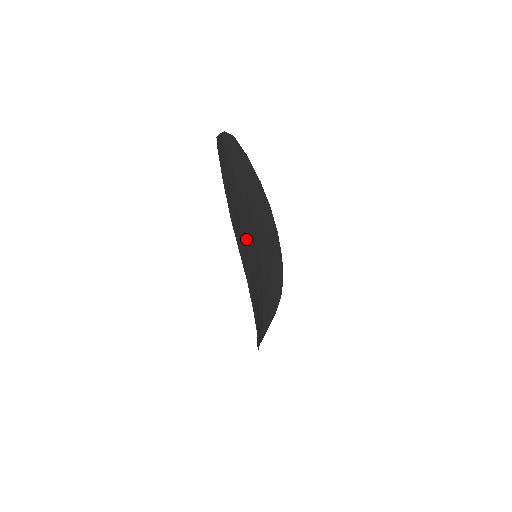
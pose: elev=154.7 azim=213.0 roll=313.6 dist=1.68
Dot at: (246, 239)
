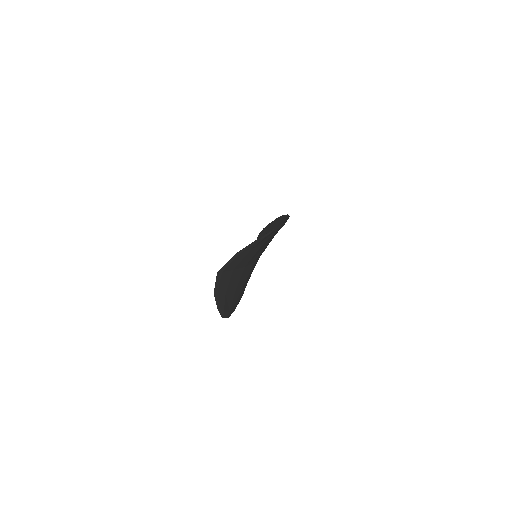
Dot at: occluded
